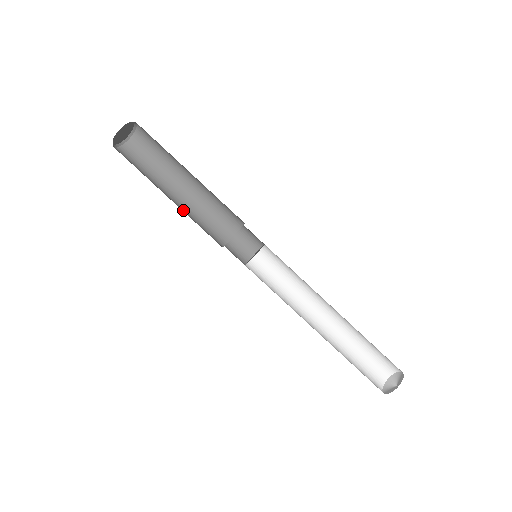
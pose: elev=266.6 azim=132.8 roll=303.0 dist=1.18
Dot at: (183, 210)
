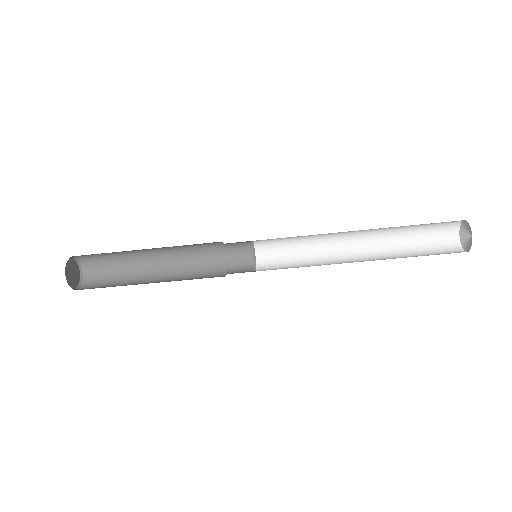
Dot at: (172, 266)
